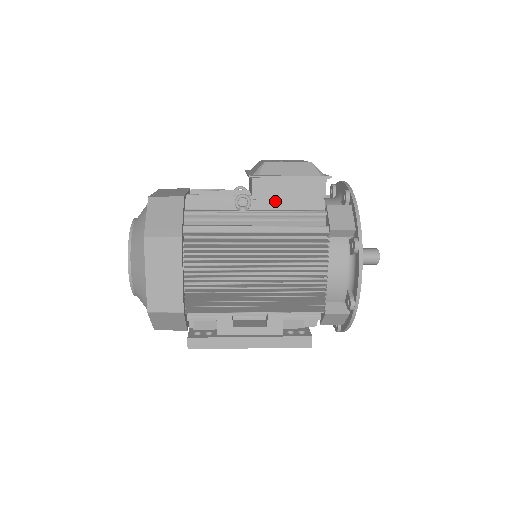
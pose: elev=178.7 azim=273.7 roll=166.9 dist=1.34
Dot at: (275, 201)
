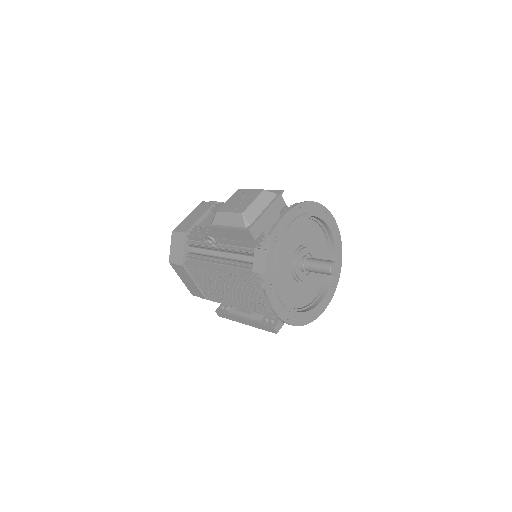
Dot at: (228, 241)
